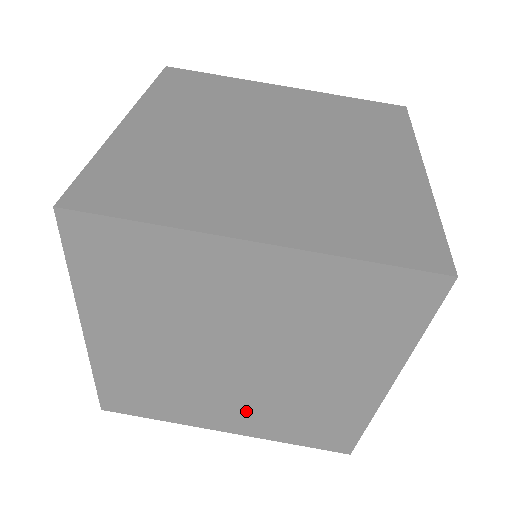
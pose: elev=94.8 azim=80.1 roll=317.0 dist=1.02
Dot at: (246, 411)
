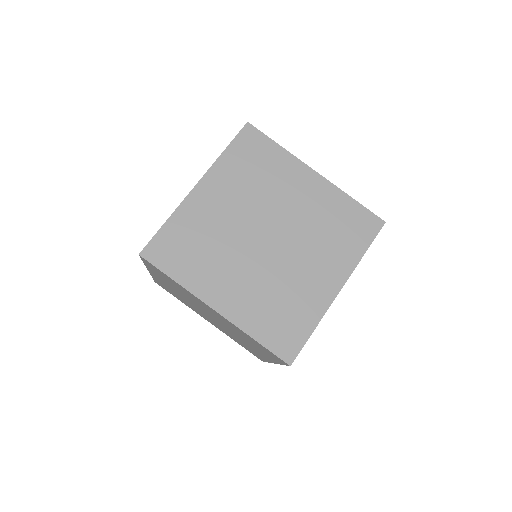
Dot at: occluded
